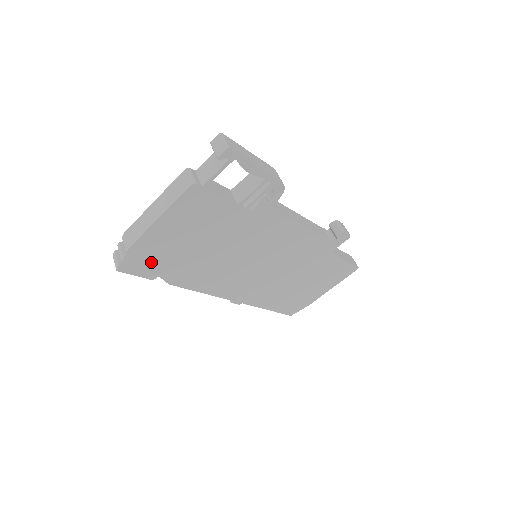
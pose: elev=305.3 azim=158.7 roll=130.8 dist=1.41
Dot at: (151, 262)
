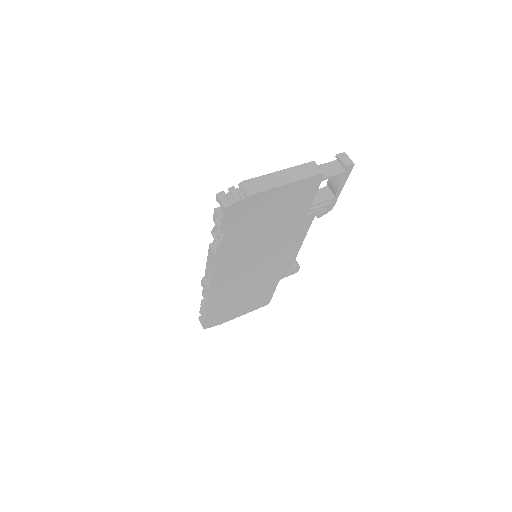
Dot at: (241, 216)
